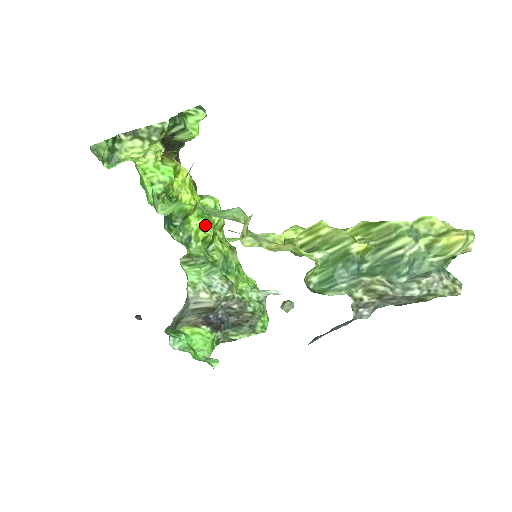
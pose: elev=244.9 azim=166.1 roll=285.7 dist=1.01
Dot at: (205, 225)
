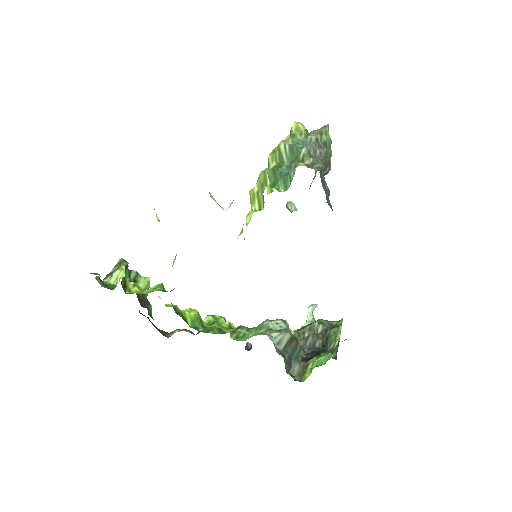
Dot at: occluded
